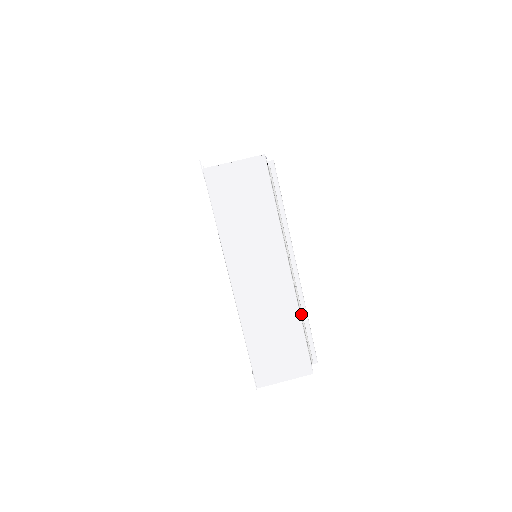
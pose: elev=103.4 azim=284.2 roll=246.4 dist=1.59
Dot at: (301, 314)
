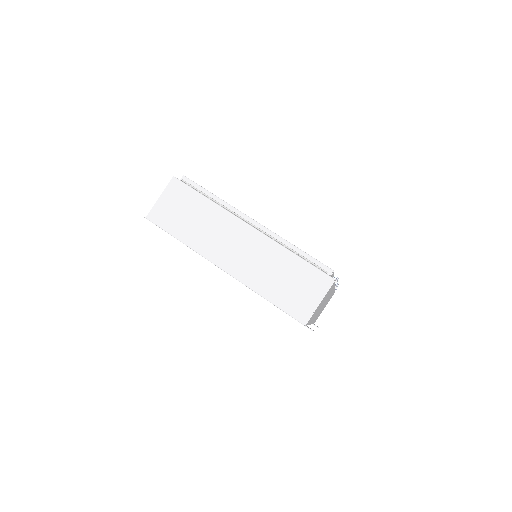
Dot at: (286, 247)
